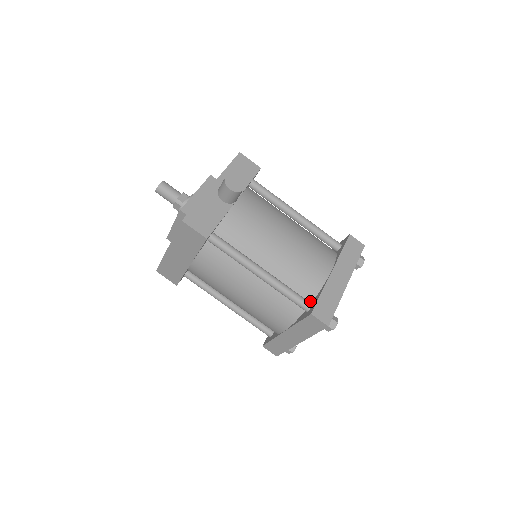
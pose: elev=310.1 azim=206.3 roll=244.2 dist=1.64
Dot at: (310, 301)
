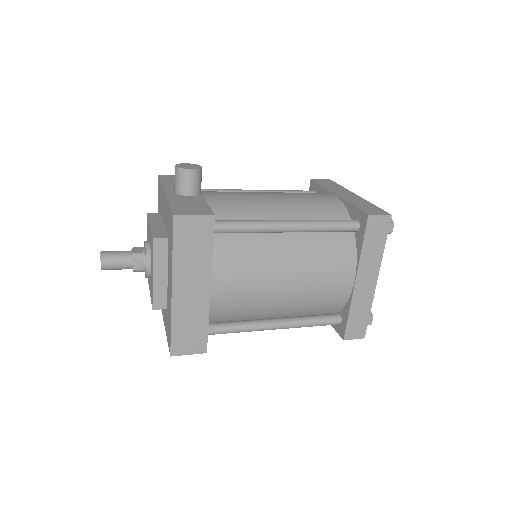
Dot at: occluded
